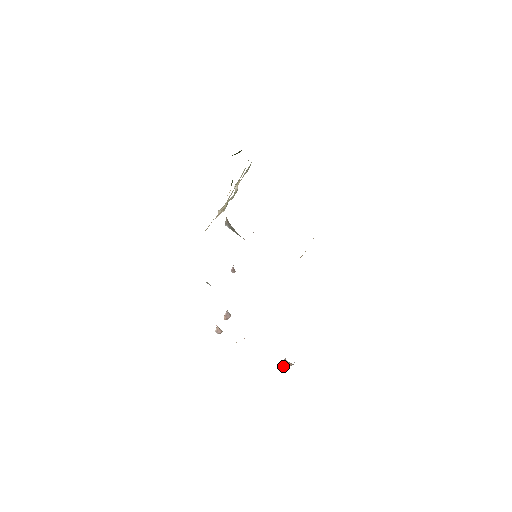
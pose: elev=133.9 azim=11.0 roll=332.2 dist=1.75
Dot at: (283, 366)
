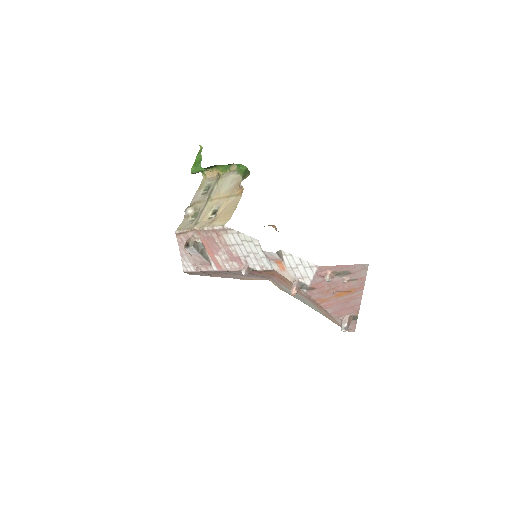
Dot at: (346, 326)
